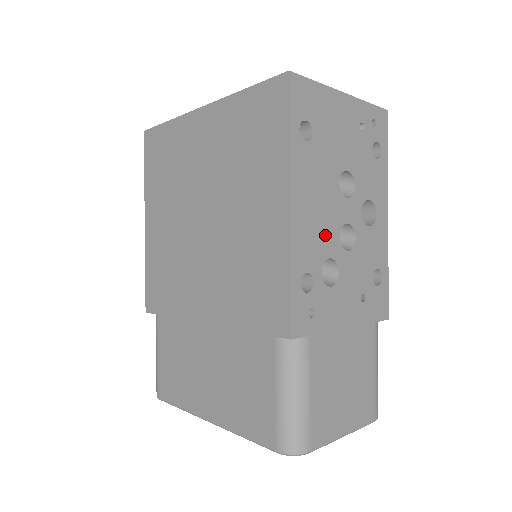
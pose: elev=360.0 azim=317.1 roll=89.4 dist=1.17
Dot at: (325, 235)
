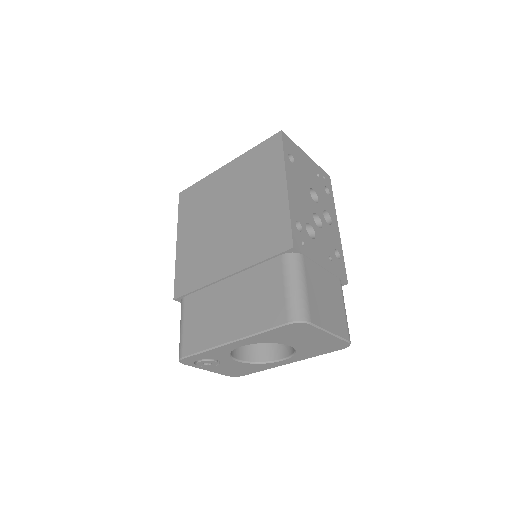
Dot at: (305, 210)
